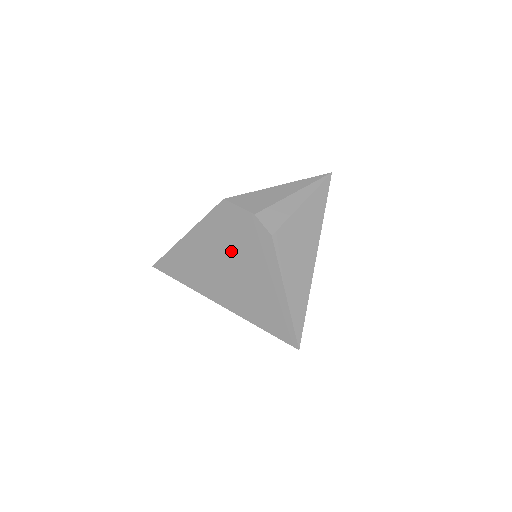
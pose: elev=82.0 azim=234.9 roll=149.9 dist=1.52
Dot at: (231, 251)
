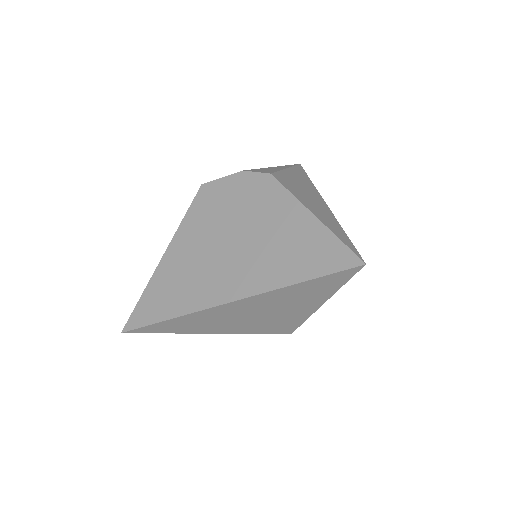
Dot at: (228, 226)
